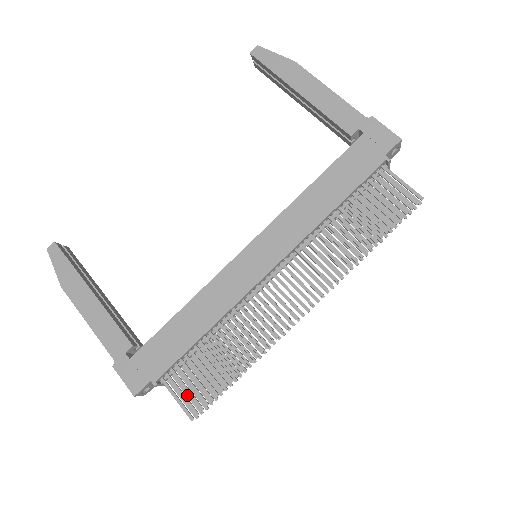
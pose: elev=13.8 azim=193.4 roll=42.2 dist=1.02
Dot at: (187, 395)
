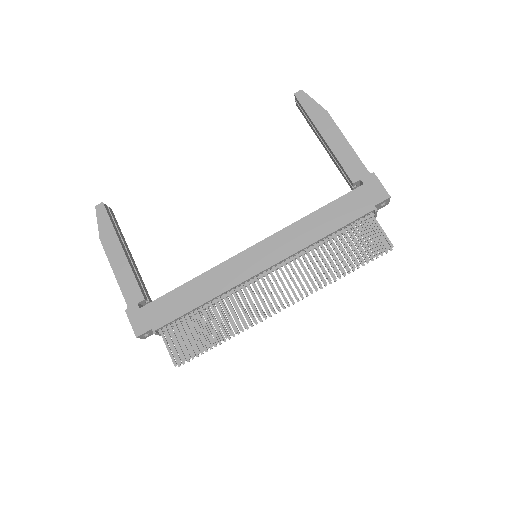
Dot at: (176, 347)
